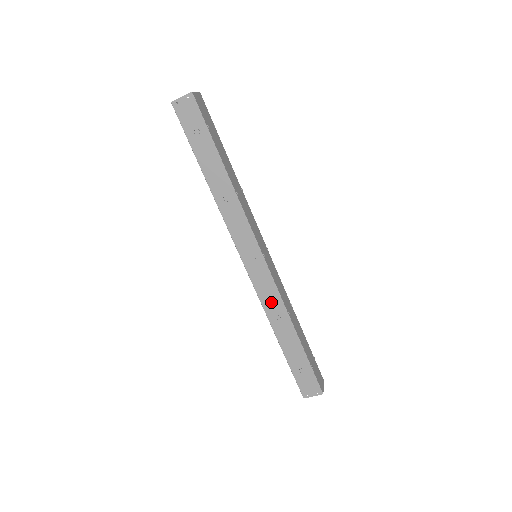
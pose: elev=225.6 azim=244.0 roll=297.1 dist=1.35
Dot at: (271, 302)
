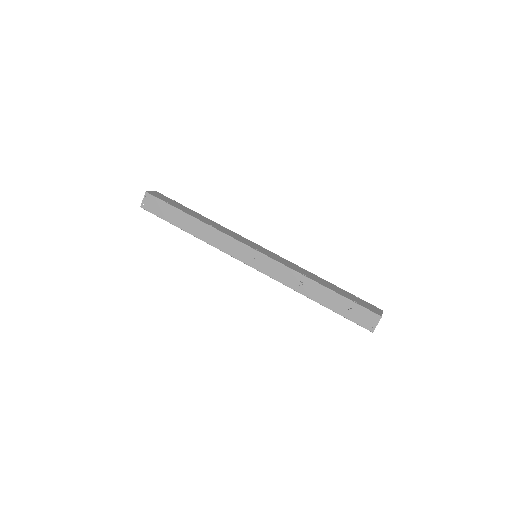
Dot at: (287, 277)
